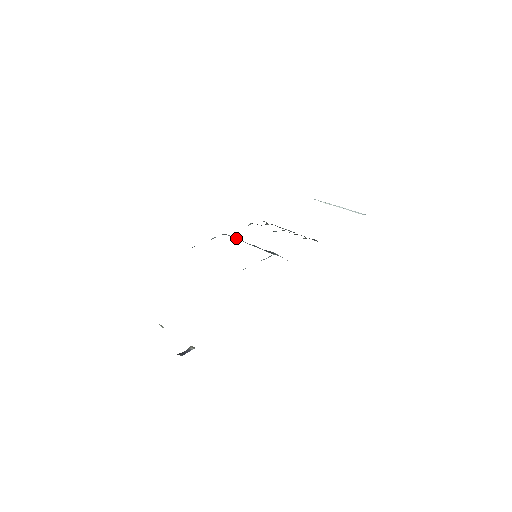
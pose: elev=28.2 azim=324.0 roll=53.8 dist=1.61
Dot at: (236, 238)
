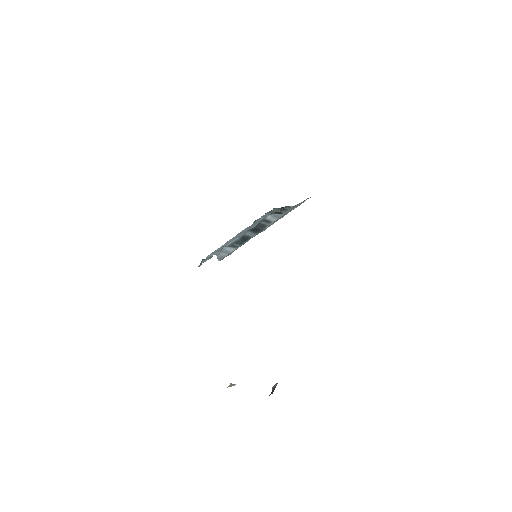
Dot at: (228, 252)
